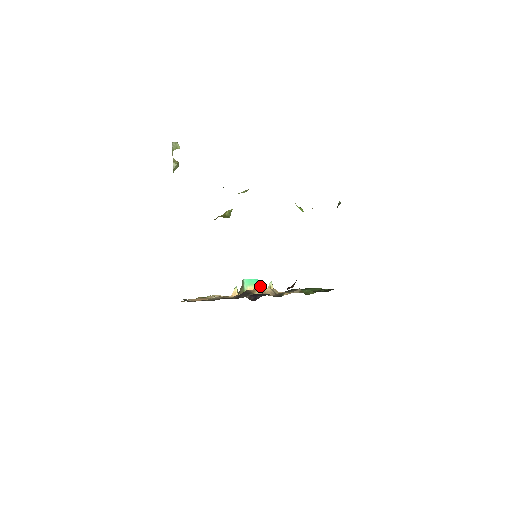
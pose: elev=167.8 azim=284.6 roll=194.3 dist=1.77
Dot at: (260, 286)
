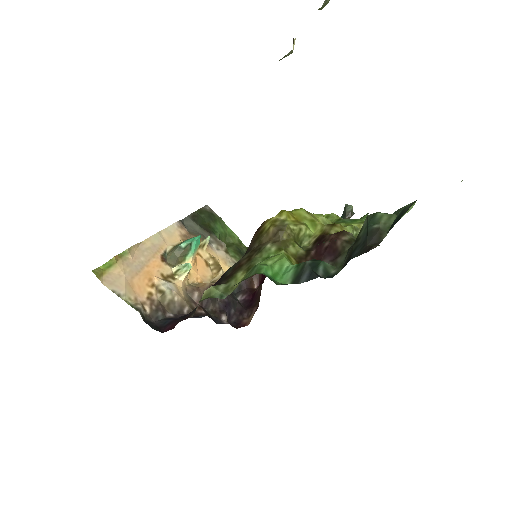
Dot at: (198, 245)
